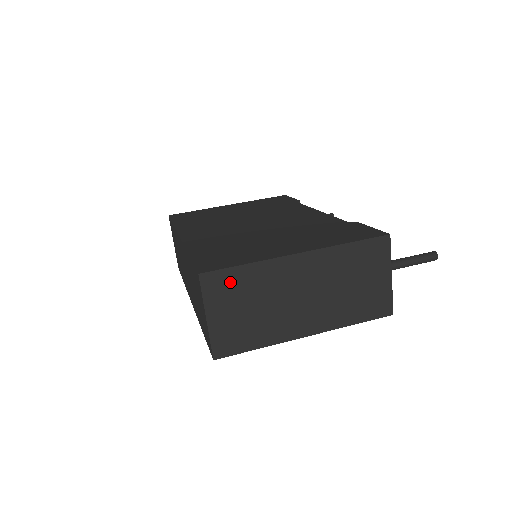
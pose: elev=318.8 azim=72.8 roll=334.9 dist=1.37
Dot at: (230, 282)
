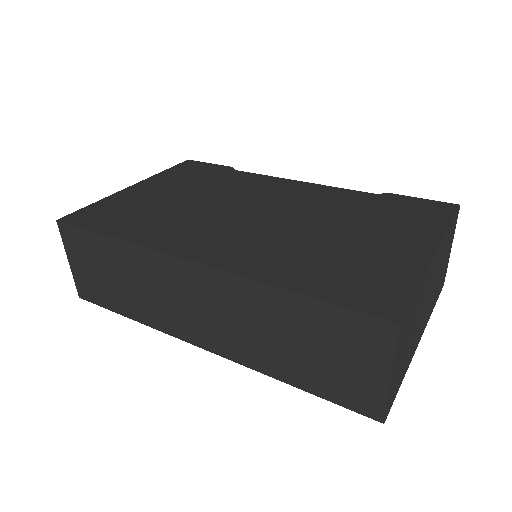
Dot at: (409, 317)
